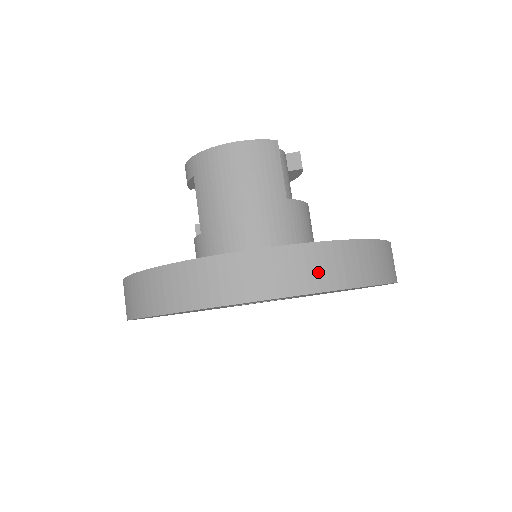
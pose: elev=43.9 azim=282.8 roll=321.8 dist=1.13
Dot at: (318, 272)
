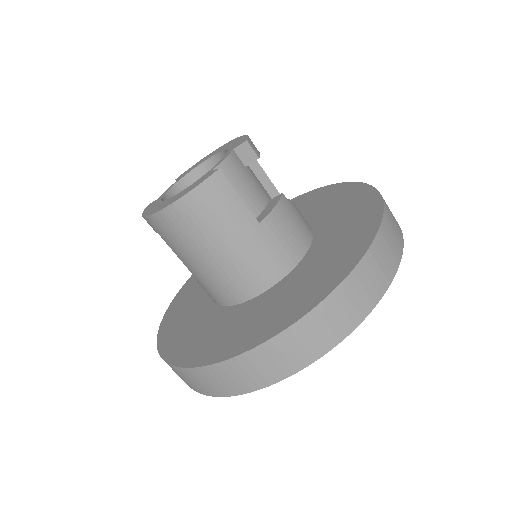
Dot at: (323, 335)
